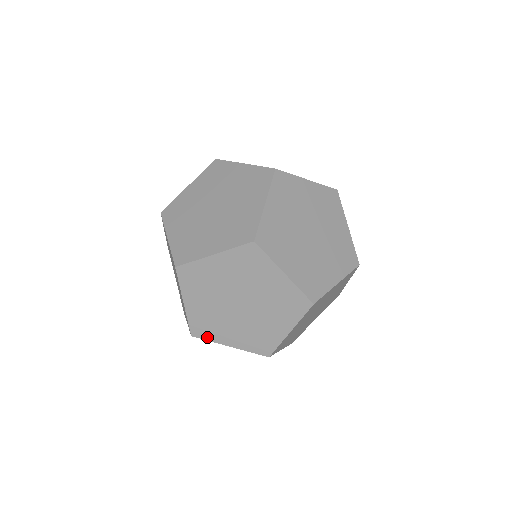
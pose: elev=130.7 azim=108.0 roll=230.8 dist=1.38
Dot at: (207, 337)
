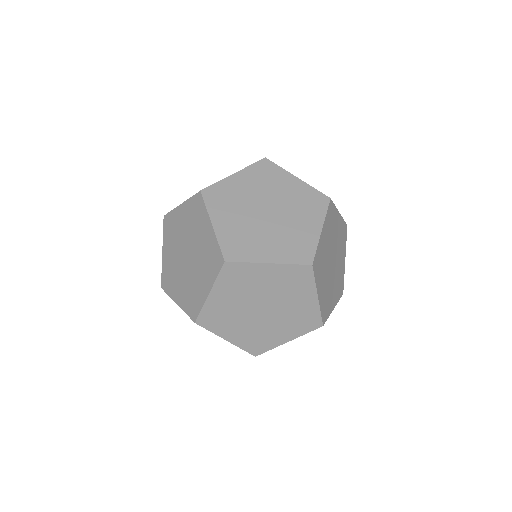
Dot at: (266, 349)
